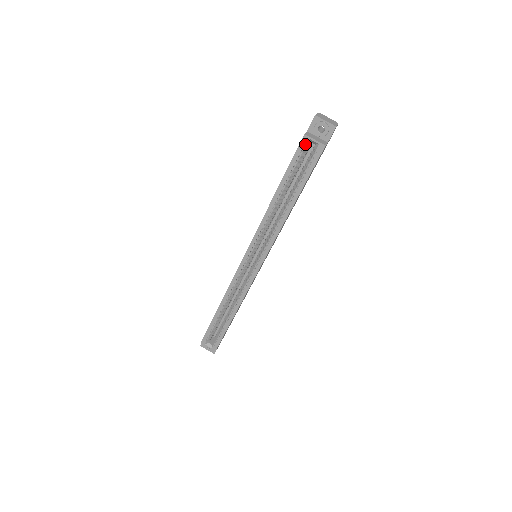
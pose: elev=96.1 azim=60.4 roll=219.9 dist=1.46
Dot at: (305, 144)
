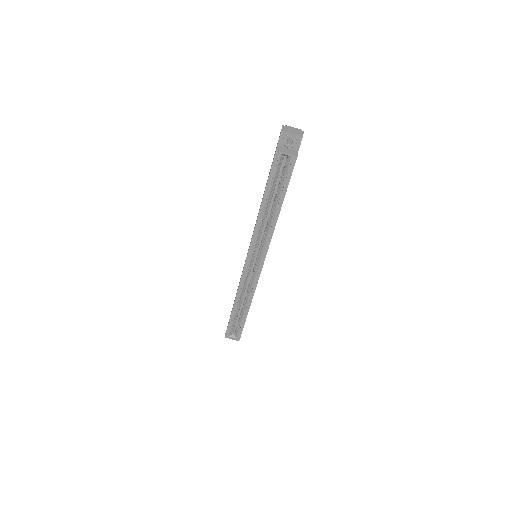
Dot at: (278, 159)
